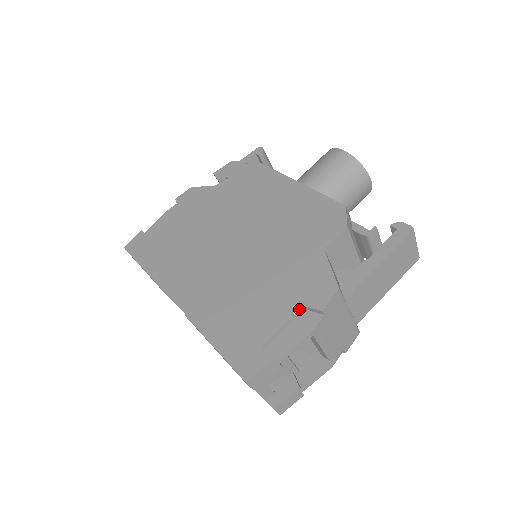
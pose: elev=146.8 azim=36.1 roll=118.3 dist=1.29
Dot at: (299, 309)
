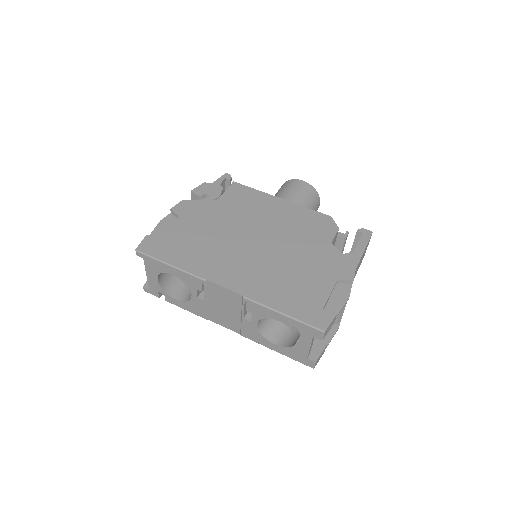
Dot at: (336, 282)
